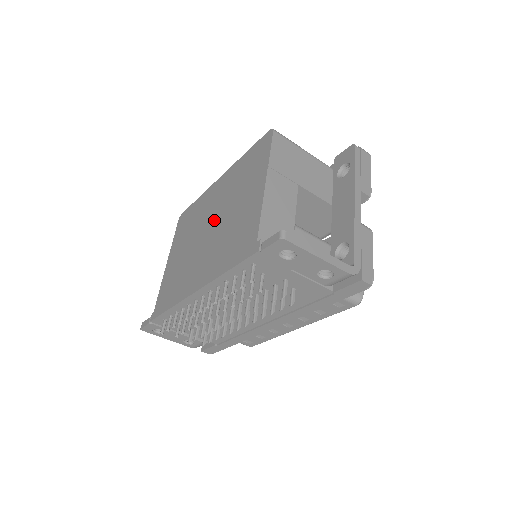
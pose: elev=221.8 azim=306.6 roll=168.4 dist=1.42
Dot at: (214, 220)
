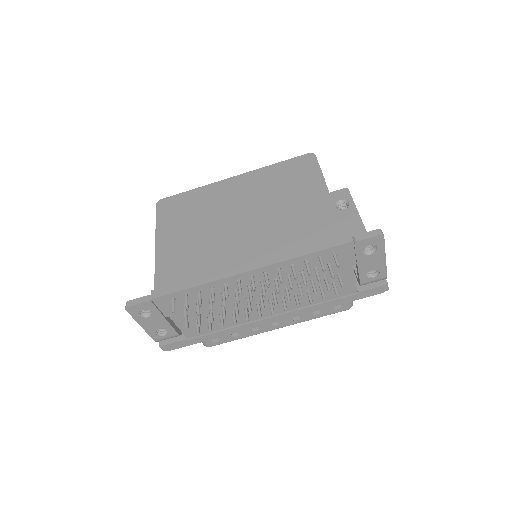
Dot at: (248, 211)
